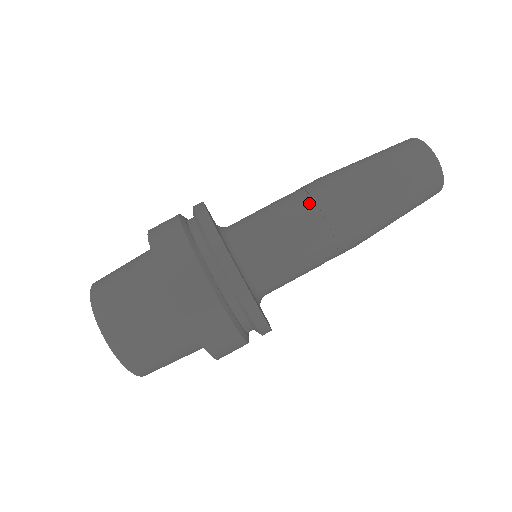
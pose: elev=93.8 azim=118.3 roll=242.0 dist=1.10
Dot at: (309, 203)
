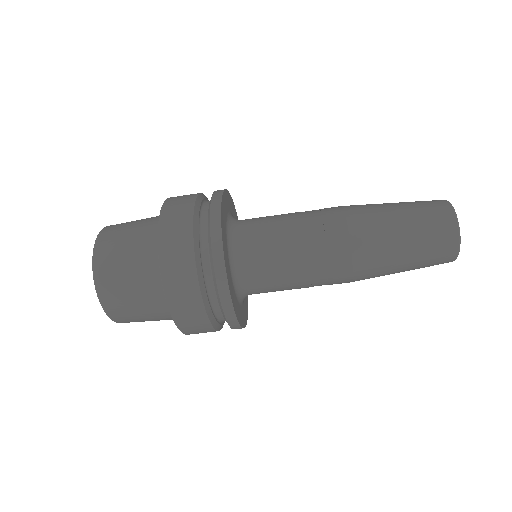
Dot at: (324, 267)
